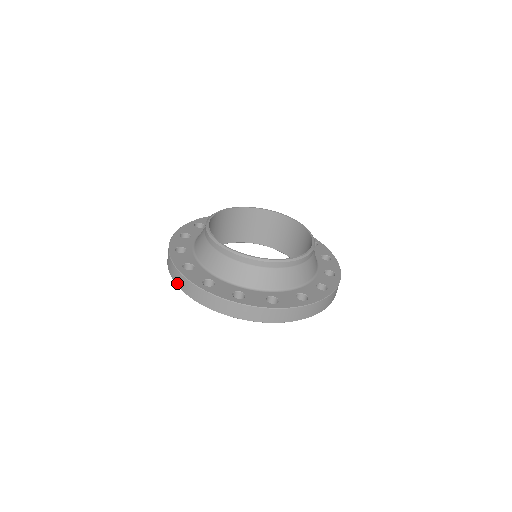
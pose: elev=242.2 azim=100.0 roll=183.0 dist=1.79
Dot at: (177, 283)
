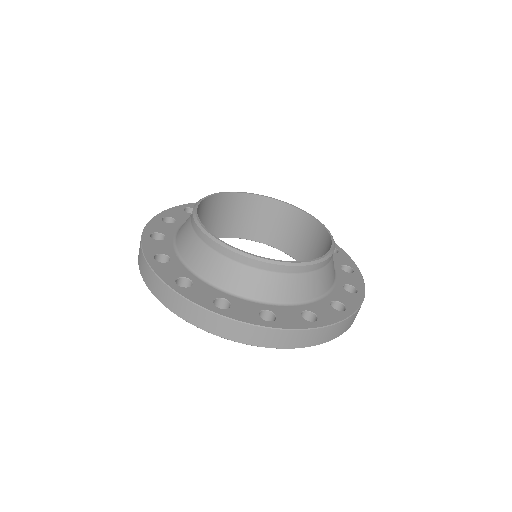
Dot at: (171, 308)
